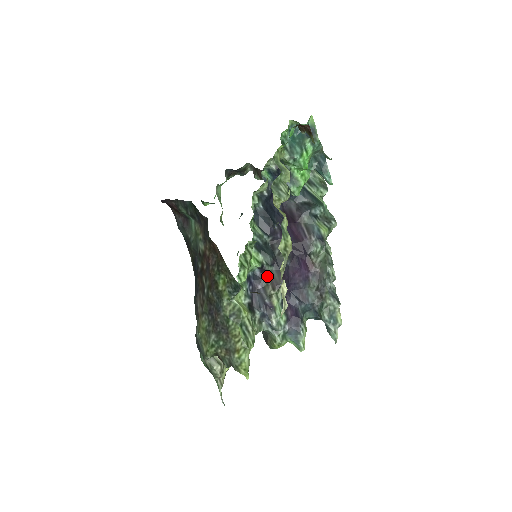
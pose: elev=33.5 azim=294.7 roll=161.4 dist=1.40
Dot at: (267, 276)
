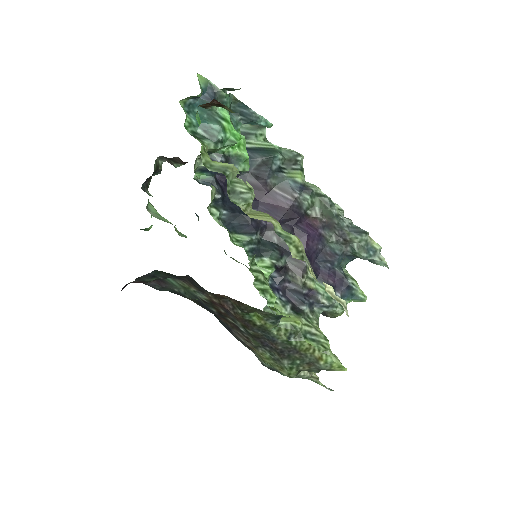
Dot at: (286, 270)
